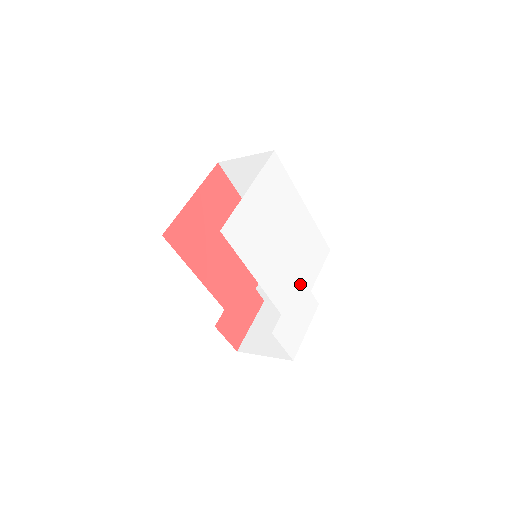
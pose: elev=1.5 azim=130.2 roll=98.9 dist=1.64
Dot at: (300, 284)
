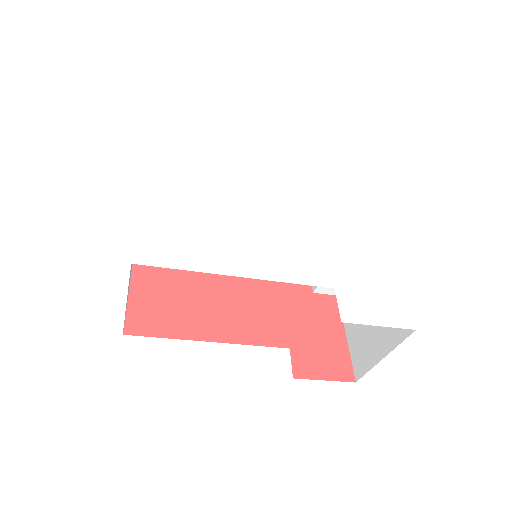
Dot at: (330, 234)
